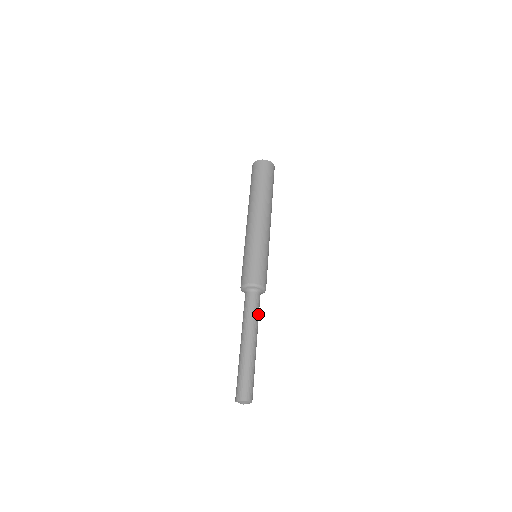
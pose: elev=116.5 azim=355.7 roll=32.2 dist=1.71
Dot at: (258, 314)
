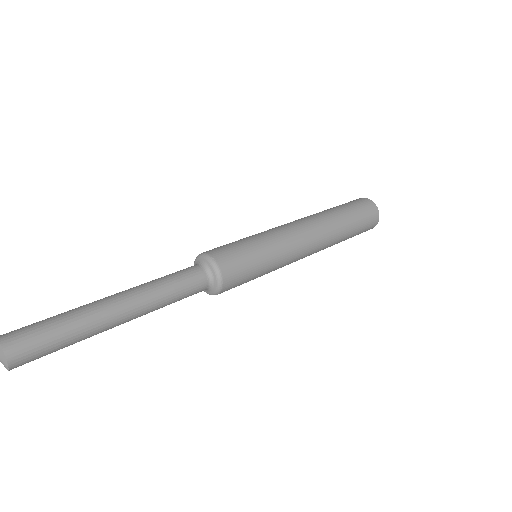
Dot at: (175, 299)
